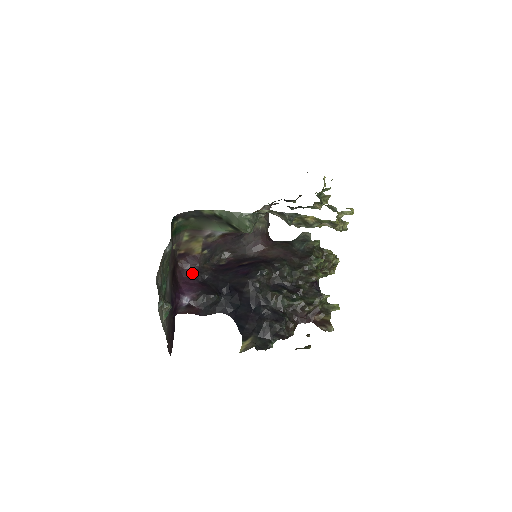
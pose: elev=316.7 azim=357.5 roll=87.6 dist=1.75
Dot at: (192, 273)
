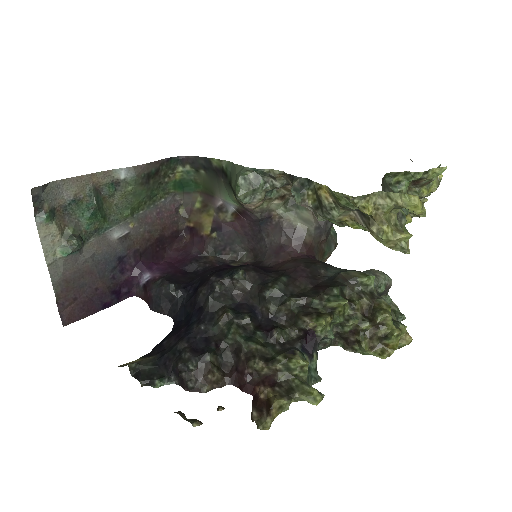
Dot at: (187, 257)
